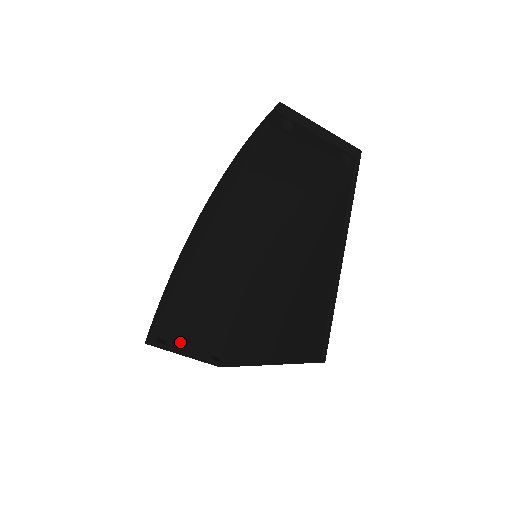
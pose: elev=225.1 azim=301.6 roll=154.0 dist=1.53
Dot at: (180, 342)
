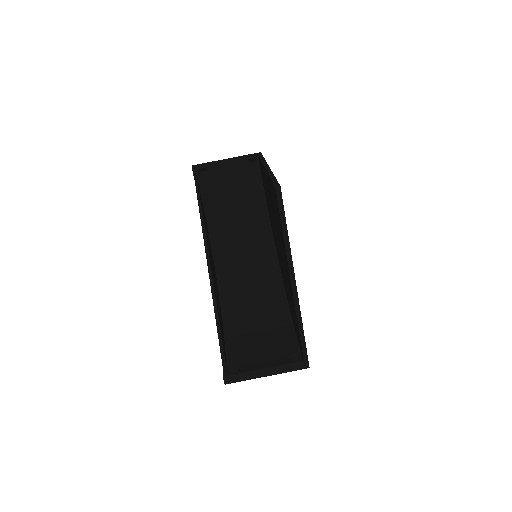
Dot at: (255, 365)
